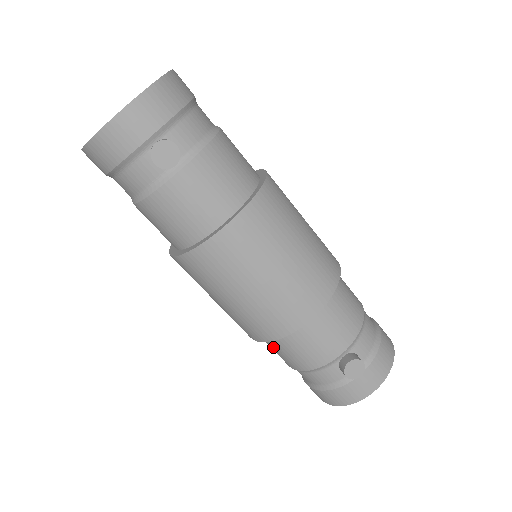
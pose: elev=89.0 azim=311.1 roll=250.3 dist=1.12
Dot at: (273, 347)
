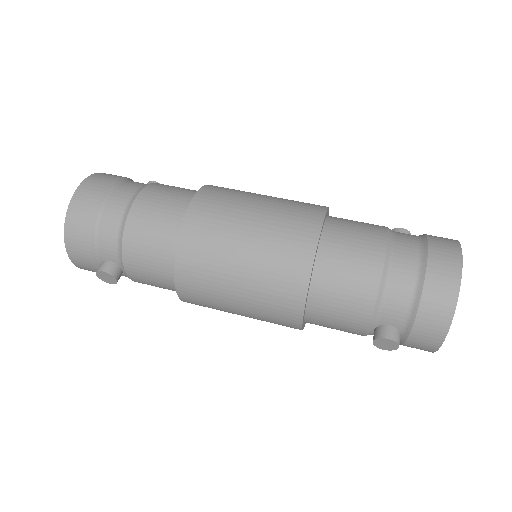
Dot at: occluded
